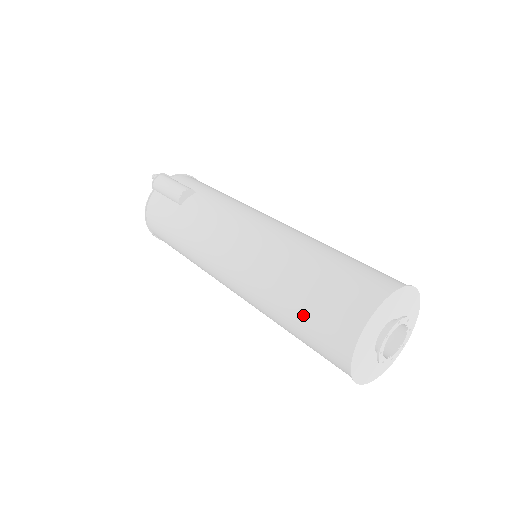
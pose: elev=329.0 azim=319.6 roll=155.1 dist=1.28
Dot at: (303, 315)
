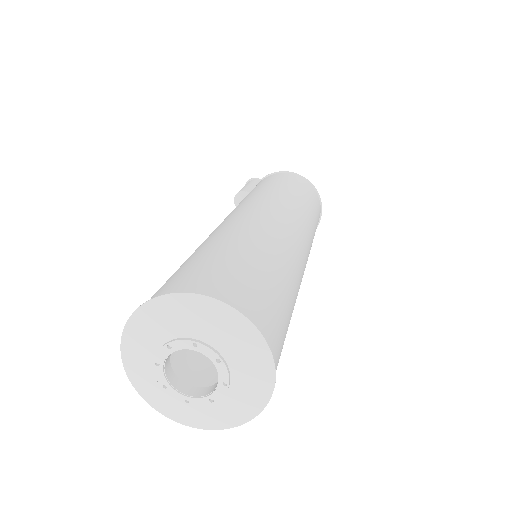
Dot at: occluded
